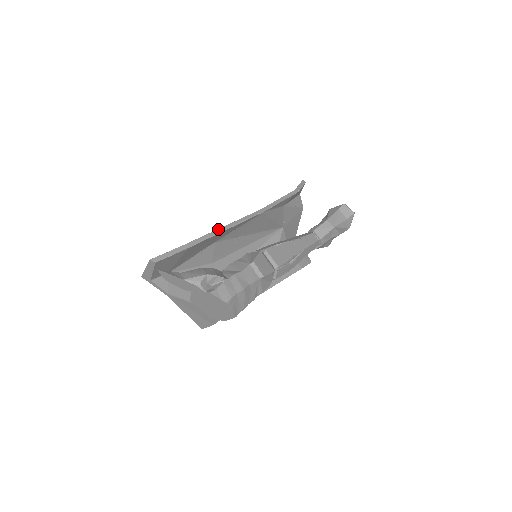
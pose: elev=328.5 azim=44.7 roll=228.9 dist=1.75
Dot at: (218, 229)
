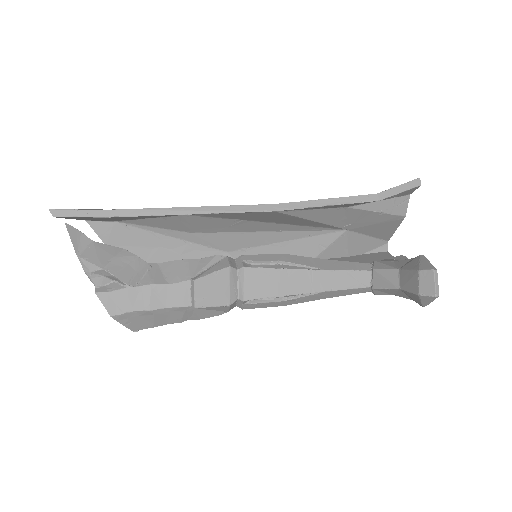
Dot at: (175, 207)
